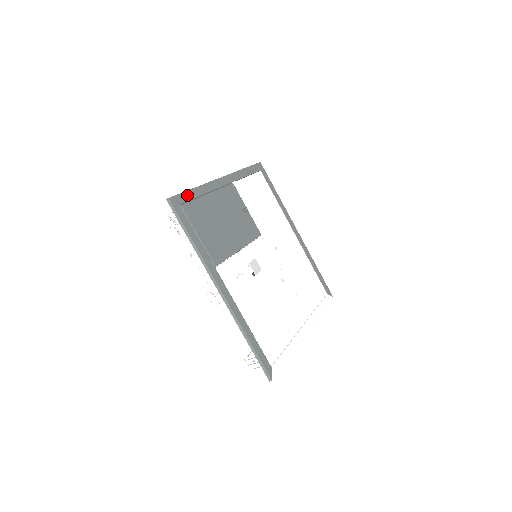
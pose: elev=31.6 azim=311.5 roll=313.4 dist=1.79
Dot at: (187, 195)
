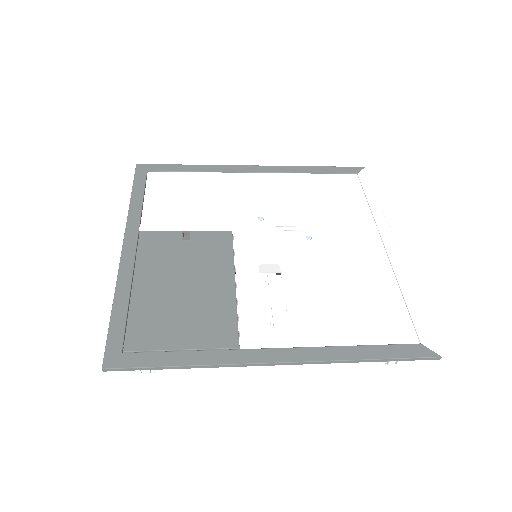
Dot at: (115, 328)
